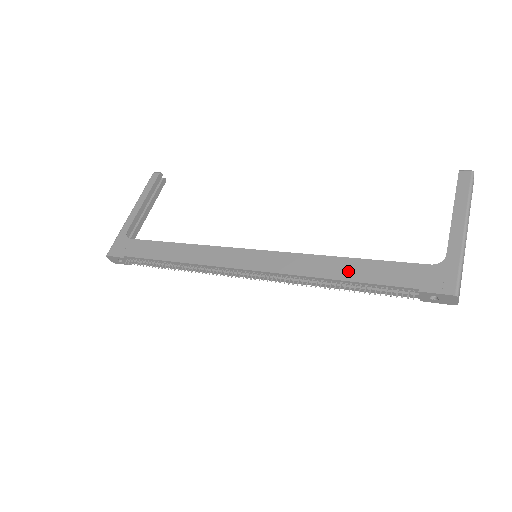
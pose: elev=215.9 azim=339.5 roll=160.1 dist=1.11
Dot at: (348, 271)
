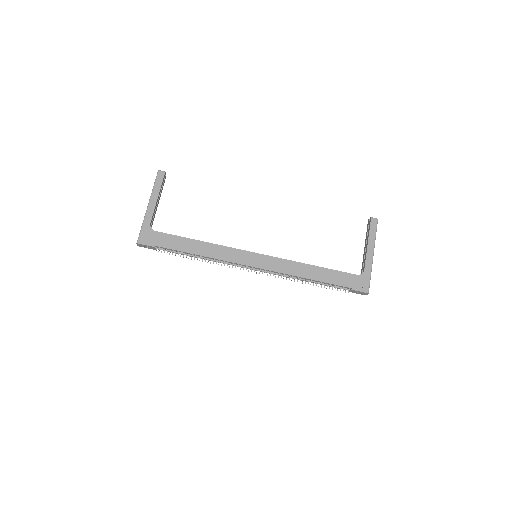
Dot at: (316, 274)
